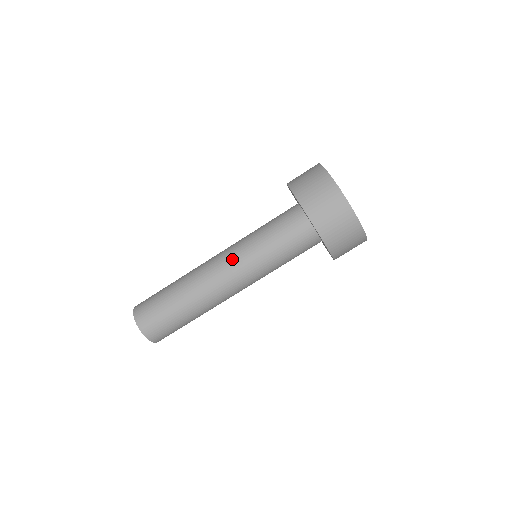
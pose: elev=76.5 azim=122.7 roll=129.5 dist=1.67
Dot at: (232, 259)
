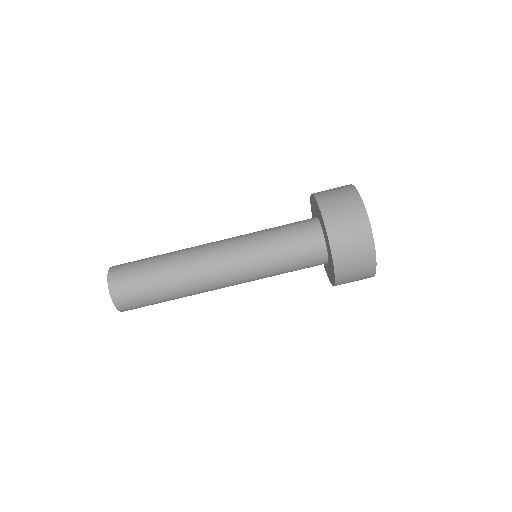
Dot at: (231, 243)
